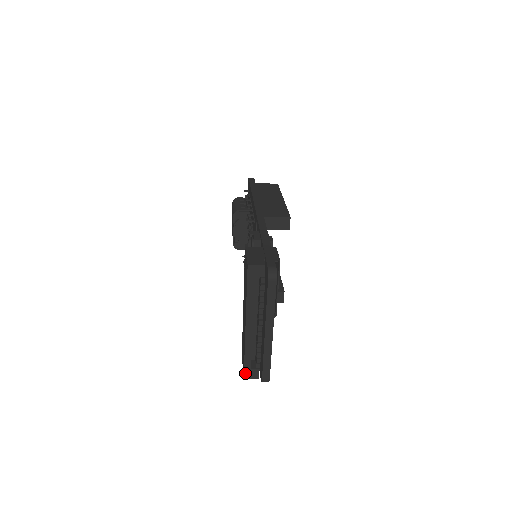
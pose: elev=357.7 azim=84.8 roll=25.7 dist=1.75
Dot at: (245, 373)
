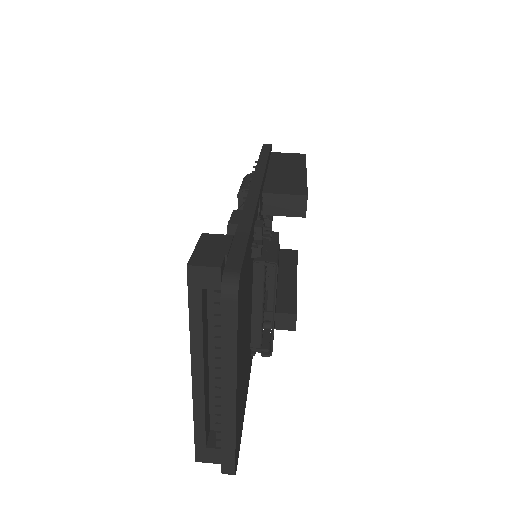
Dot at: (197, 453)
